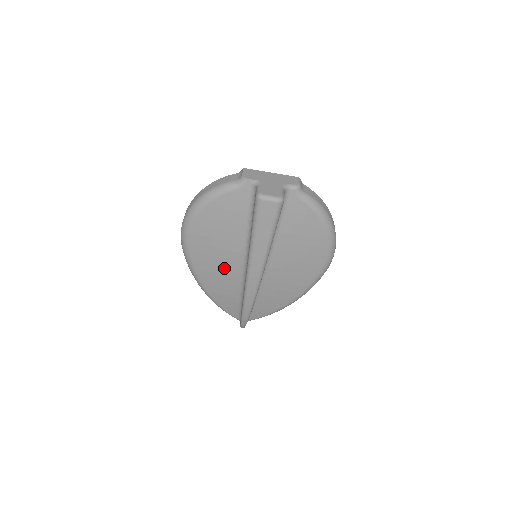
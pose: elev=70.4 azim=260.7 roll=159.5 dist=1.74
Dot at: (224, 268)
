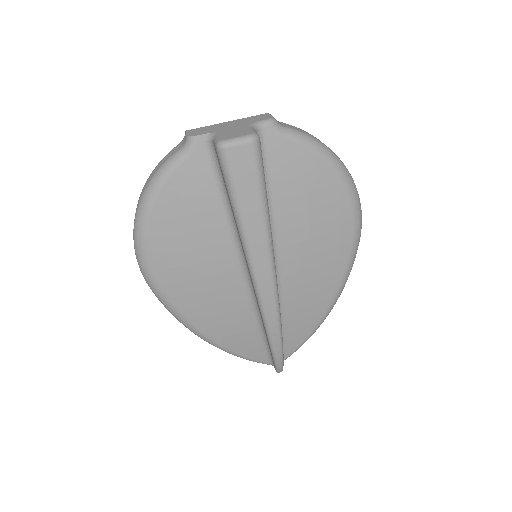
Dot at: (219, 291)
